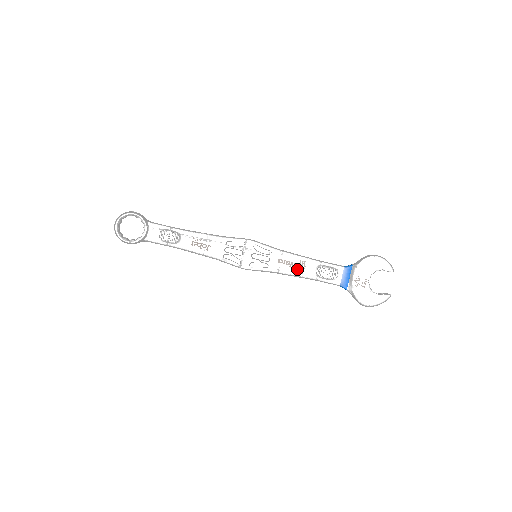
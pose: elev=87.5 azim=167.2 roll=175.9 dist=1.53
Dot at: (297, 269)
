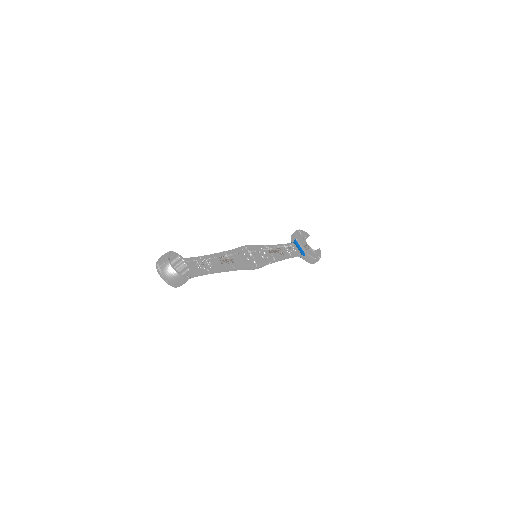
Dot at: (280, 253)
